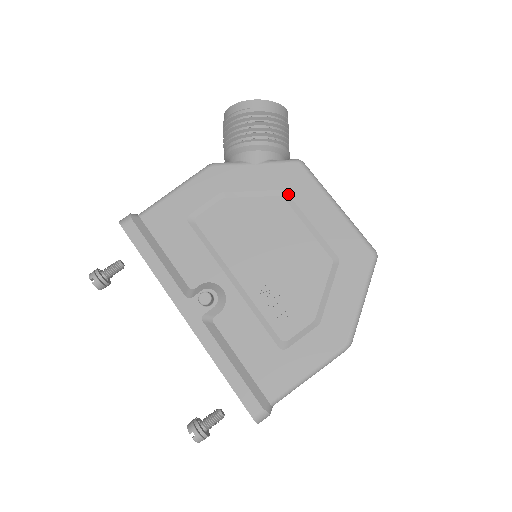
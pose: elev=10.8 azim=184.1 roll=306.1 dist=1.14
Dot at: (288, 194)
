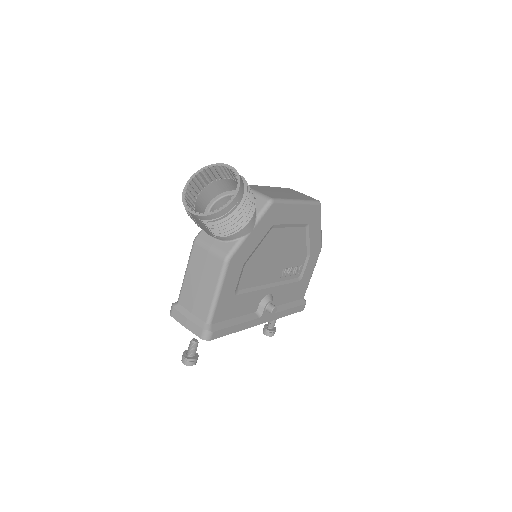
Dot at: (276, 225)
